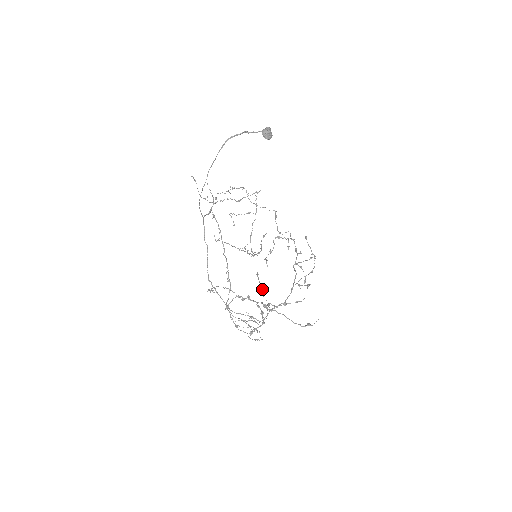
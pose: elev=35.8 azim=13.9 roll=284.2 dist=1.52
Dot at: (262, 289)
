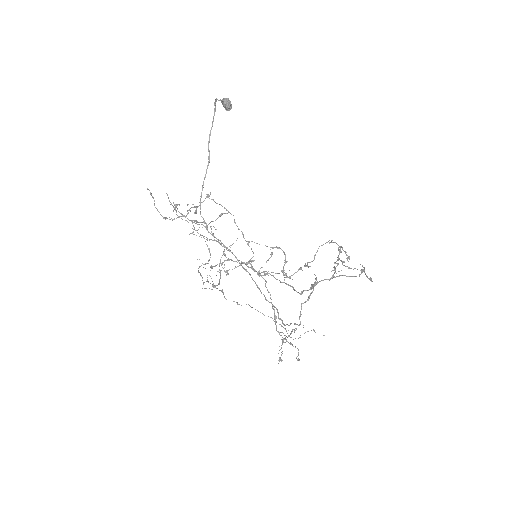
Dot at: (257, 310)
